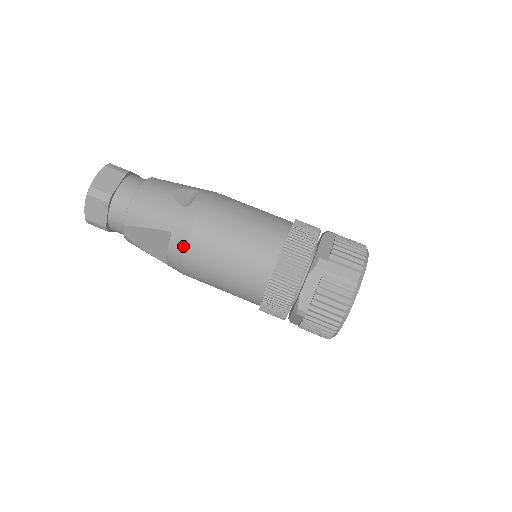
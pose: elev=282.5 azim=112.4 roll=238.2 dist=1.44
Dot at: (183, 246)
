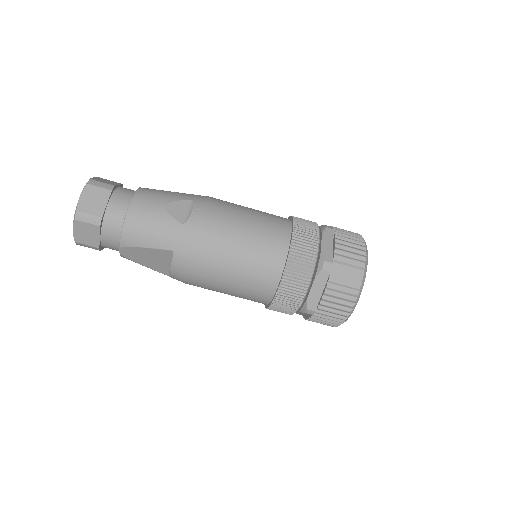
Dot at: (188, 263)
